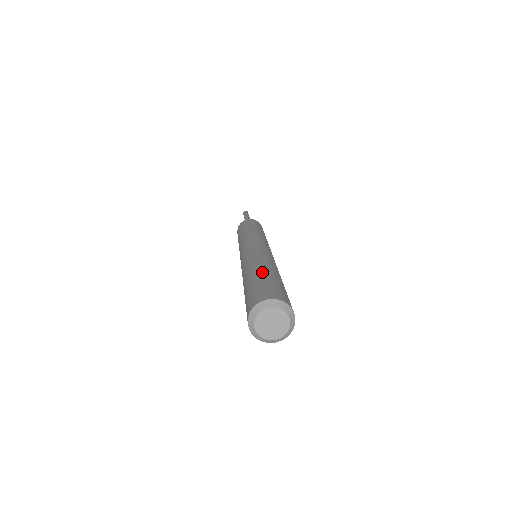
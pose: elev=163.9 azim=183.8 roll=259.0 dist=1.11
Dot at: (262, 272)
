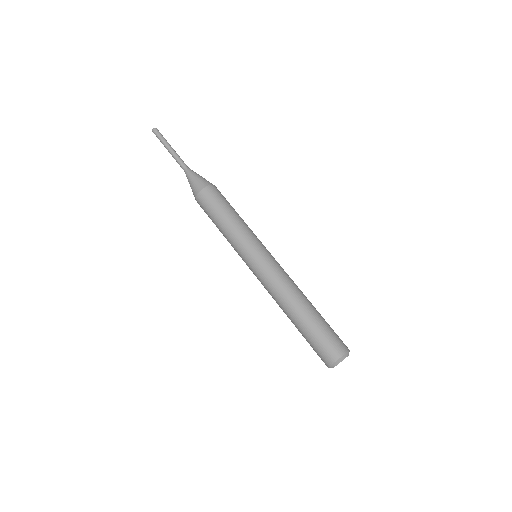
Dot at: (307, 319)
